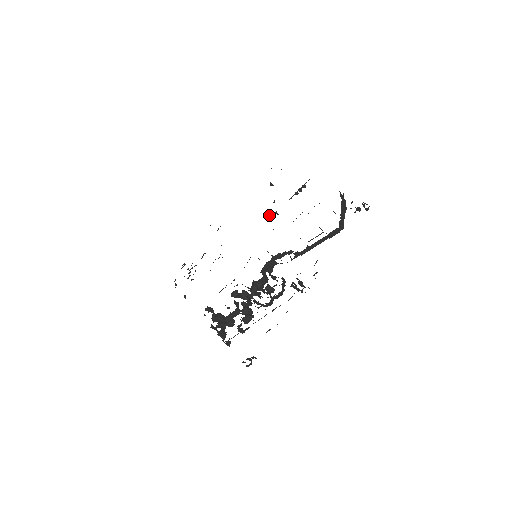
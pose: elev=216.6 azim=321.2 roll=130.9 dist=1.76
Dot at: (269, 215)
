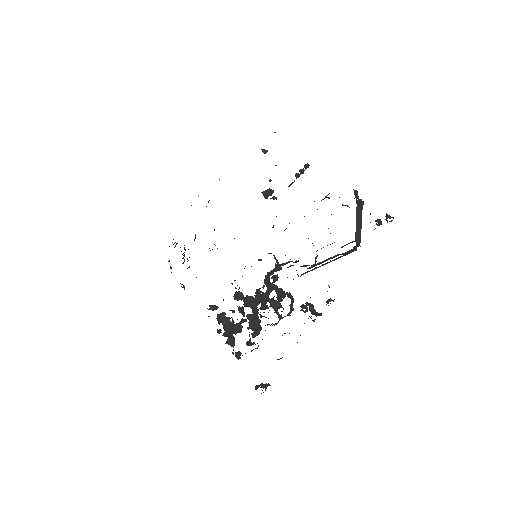
Dot at: (266, 196)
